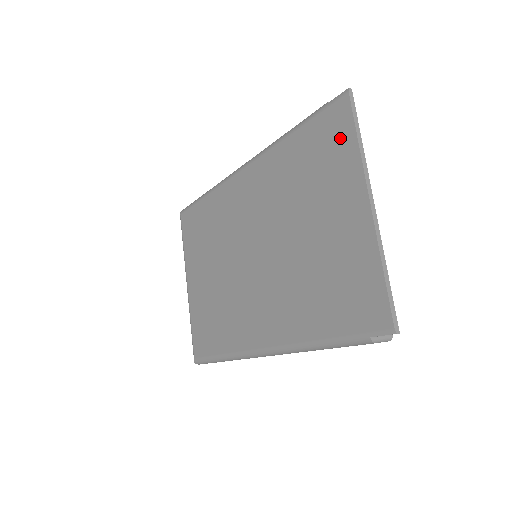
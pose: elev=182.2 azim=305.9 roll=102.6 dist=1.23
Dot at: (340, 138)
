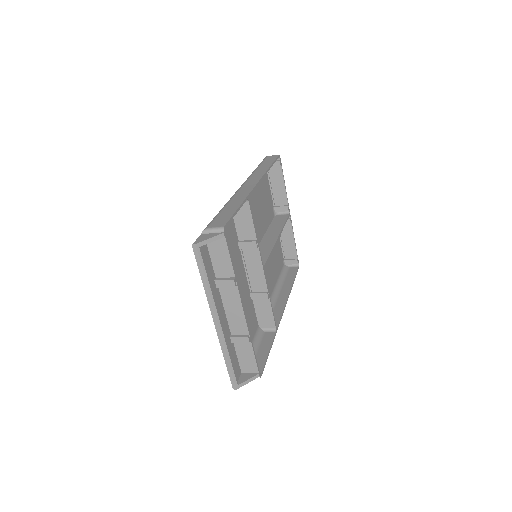
Dot at: occluded
